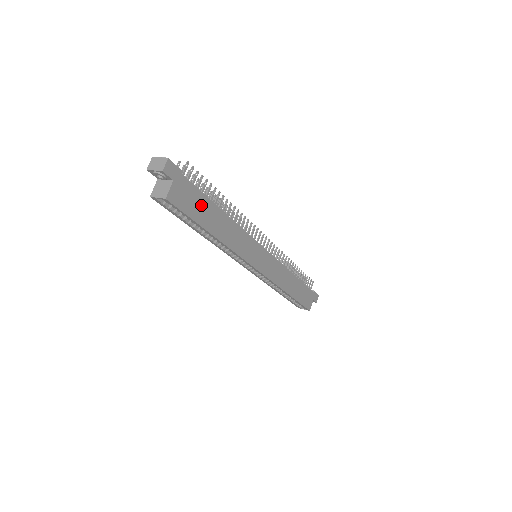
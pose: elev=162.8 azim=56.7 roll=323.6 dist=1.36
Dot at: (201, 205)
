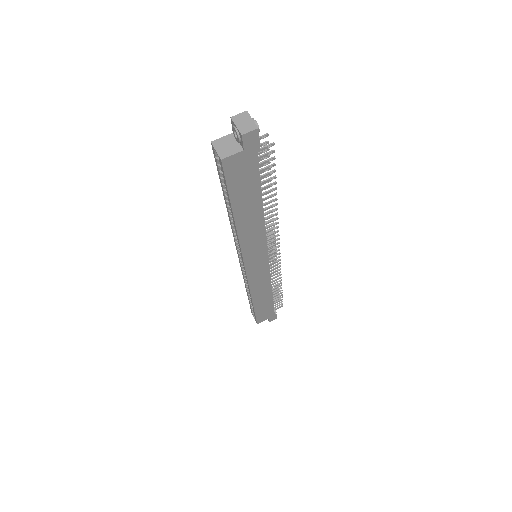
Dot at: (249, 188)
